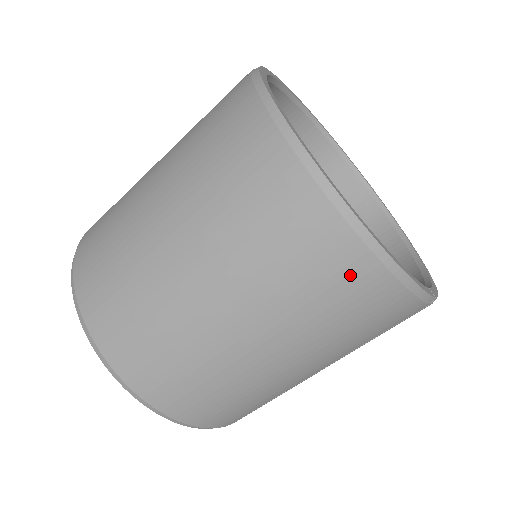
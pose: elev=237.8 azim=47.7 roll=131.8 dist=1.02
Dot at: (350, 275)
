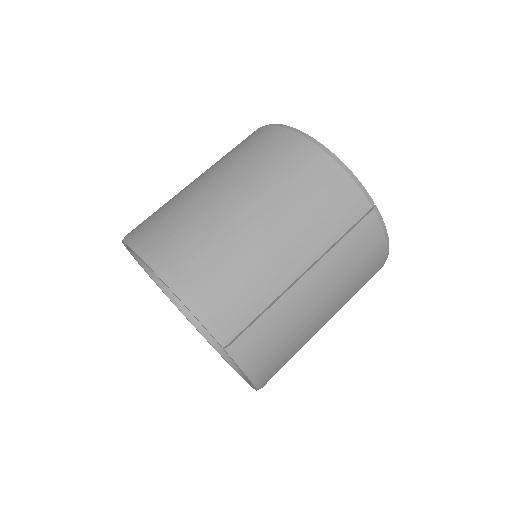
Dot at: (304, 157)
